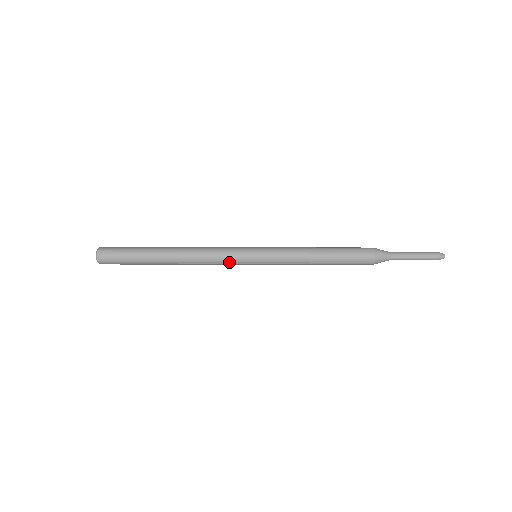
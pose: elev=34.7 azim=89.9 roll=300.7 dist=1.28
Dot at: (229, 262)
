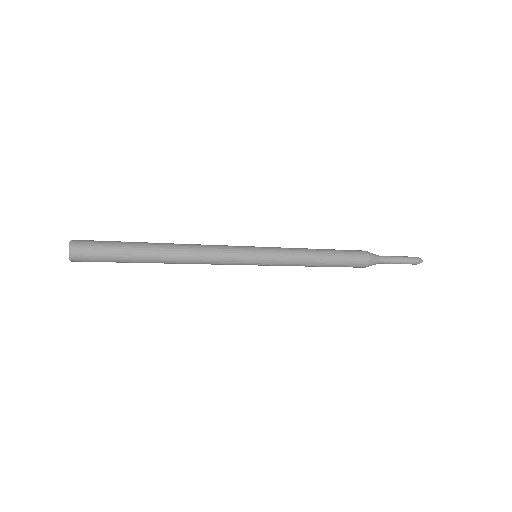
Dot at: (229, 263)
